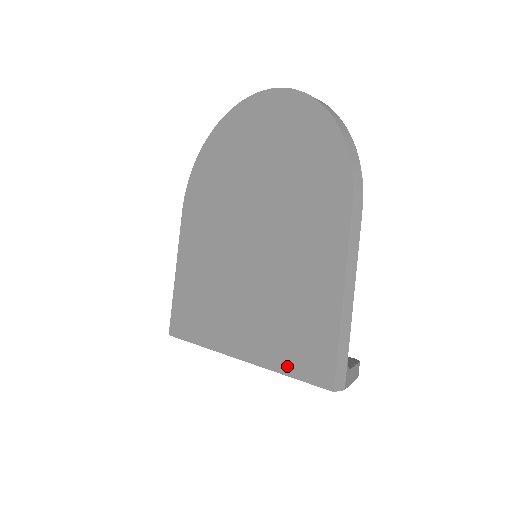
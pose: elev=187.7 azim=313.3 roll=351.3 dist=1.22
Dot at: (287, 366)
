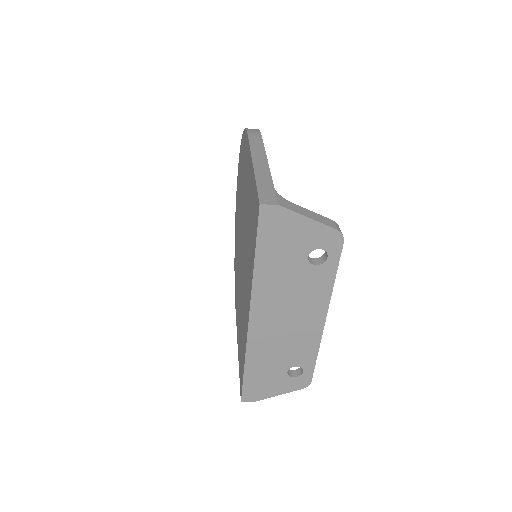
Dot at: (253, 253)
